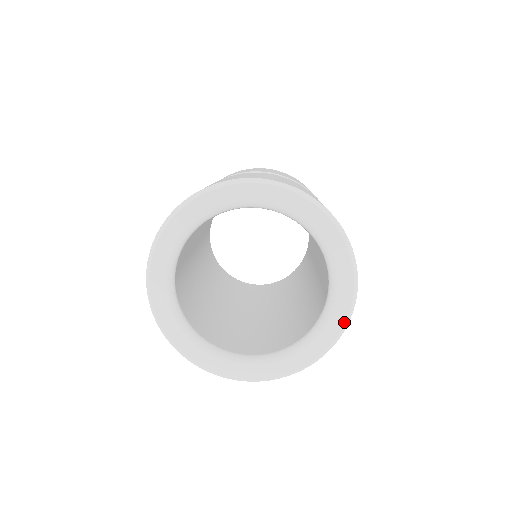
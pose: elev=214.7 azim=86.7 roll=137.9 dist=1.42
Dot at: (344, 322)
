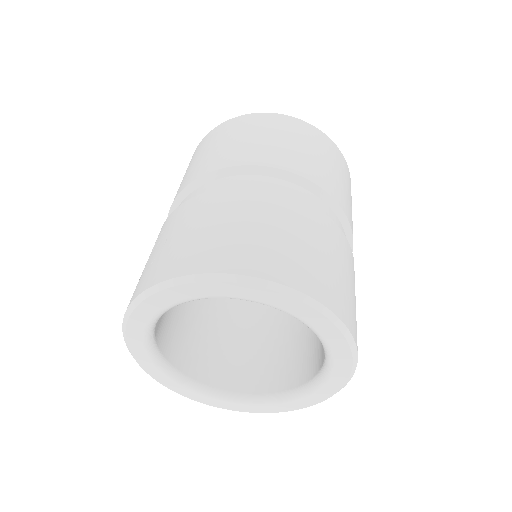
Dot at: (289, 410)
